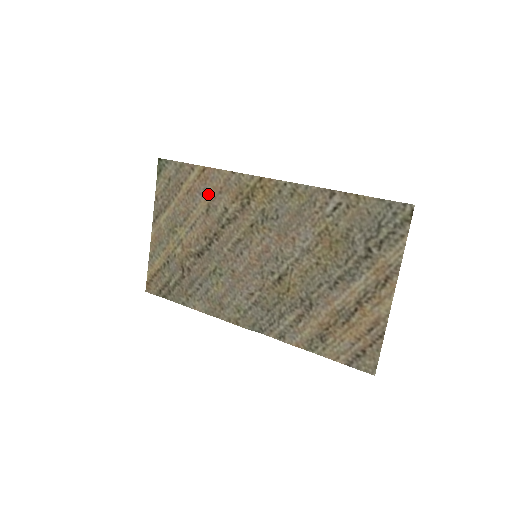
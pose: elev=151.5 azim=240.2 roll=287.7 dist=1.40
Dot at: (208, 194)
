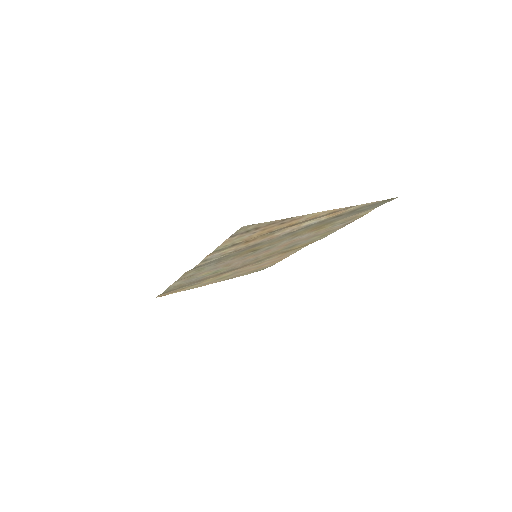
Dot at: occluded
